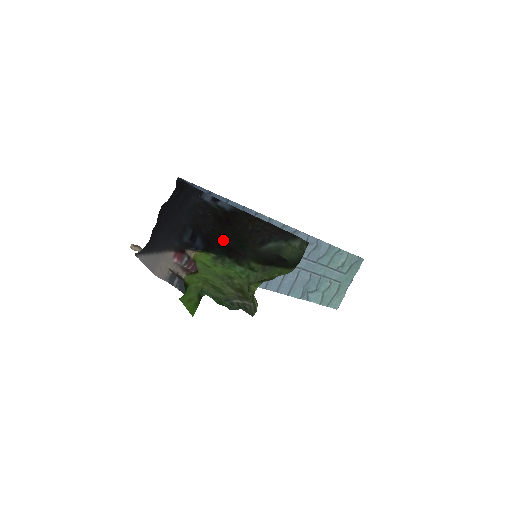
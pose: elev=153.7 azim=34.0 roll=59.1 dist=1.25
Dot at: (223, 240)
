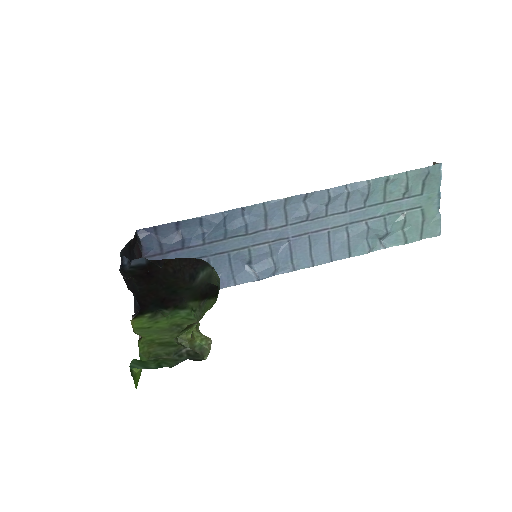
Dot at: (153, 295)
